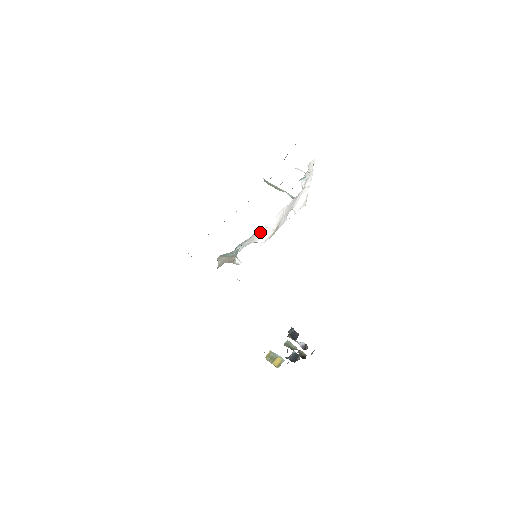
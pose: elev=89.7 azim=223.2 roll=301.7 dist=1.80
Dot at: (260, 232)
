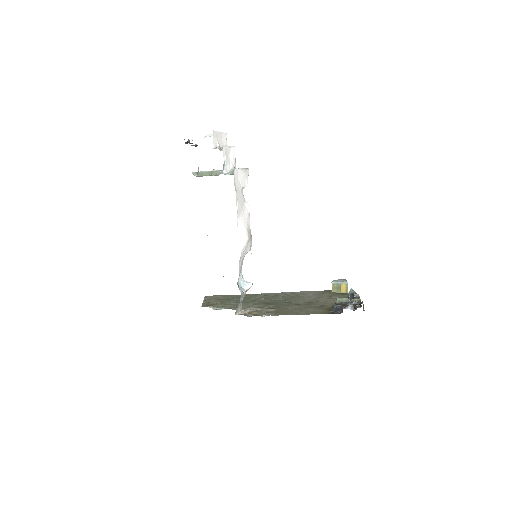
Dot at: (241, 258)
